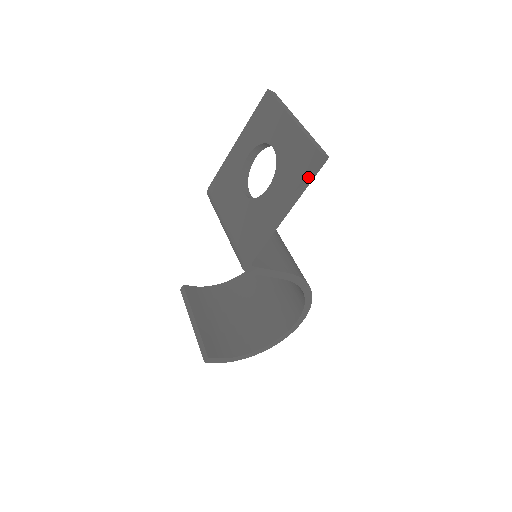
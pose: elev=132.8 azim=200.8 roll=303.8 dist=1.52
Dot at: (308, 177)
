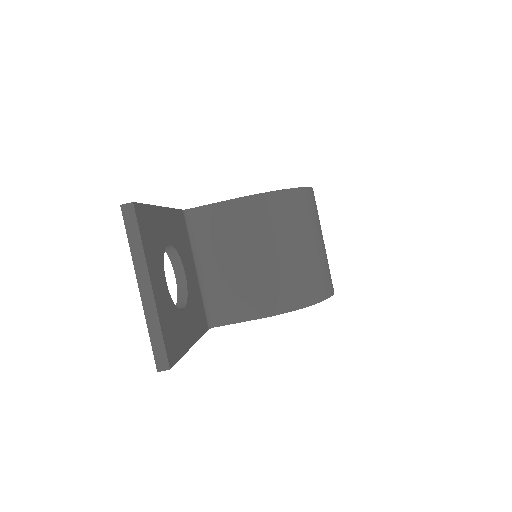
Dot at: occluded
